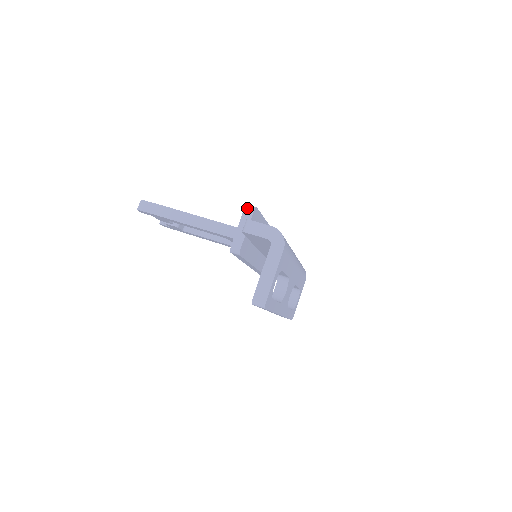
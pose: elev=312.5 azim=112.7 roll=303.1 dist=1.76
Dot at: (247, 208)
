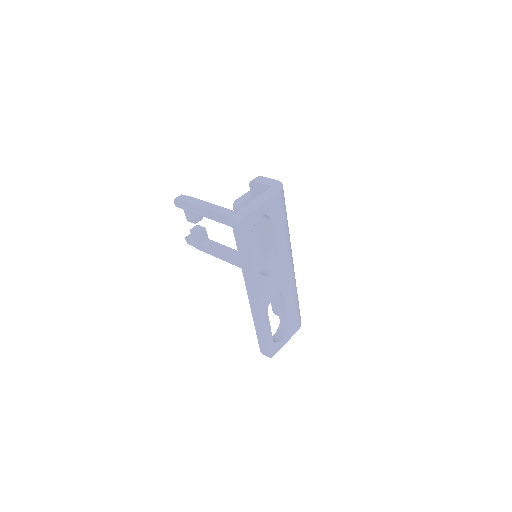
Dot at: occluded
